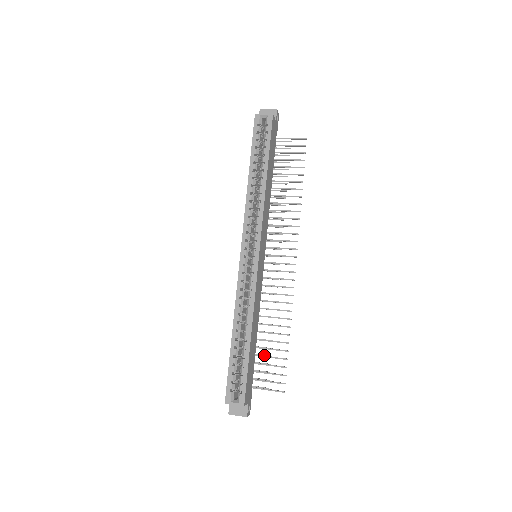
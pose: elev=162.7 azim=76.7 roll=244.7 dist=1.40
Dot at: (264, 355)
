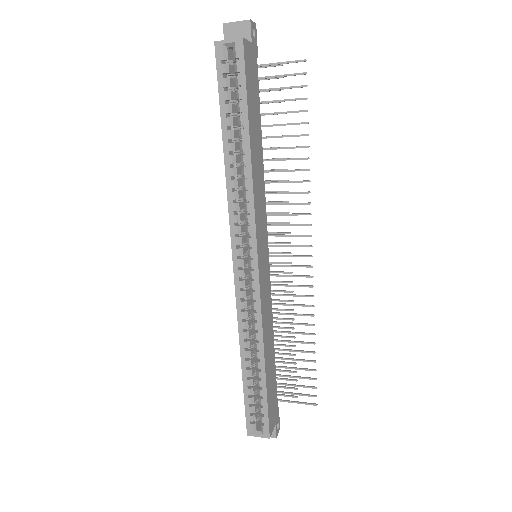
Dot at: (287, 362)
